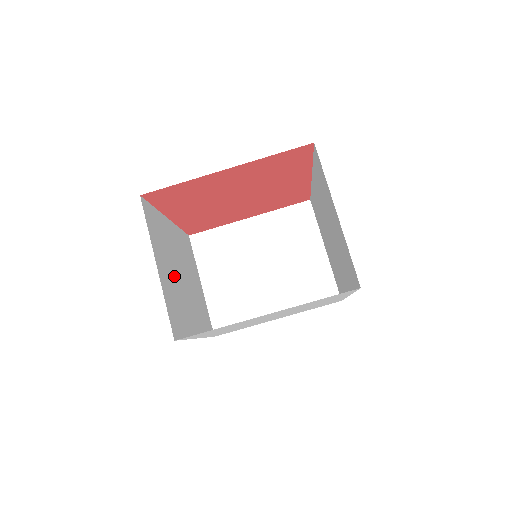
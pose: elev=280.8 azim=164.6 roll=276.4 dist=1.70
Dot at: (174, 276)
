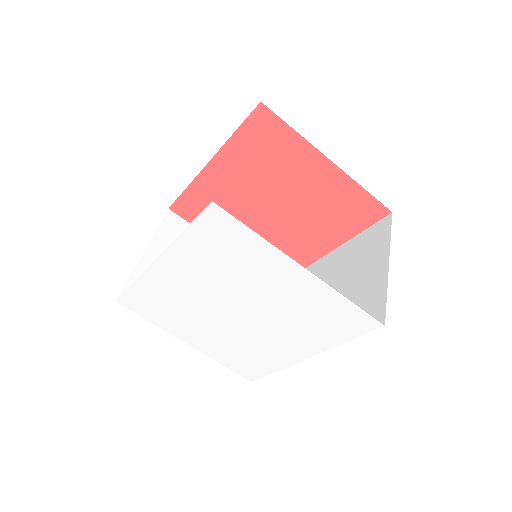
Dot at: occluded
